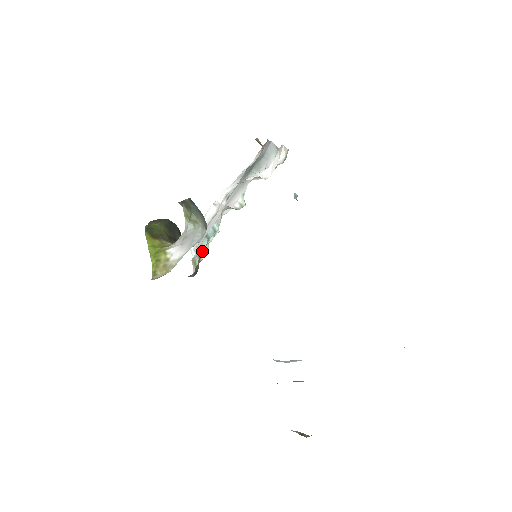
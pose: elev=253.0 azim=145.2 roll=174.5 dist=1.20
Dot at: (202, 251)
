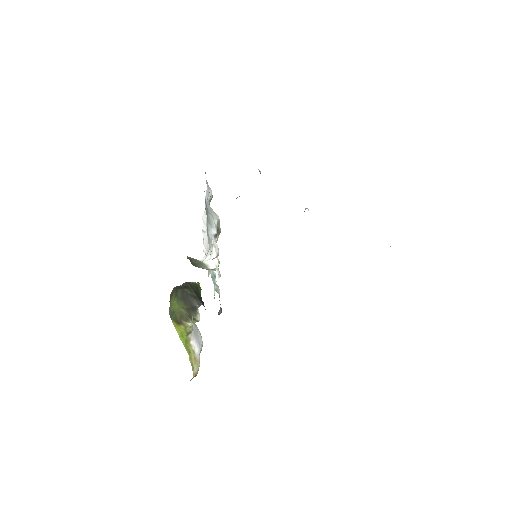
Dot at: (216, 286)
